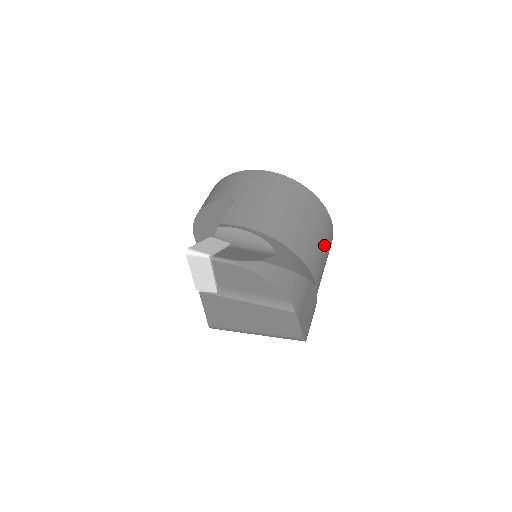
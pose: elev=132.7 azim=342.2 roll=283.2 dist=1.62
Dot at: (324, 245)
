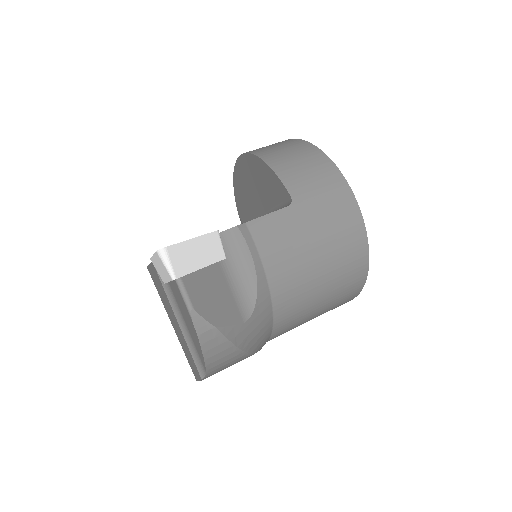
Dot at: occluded
